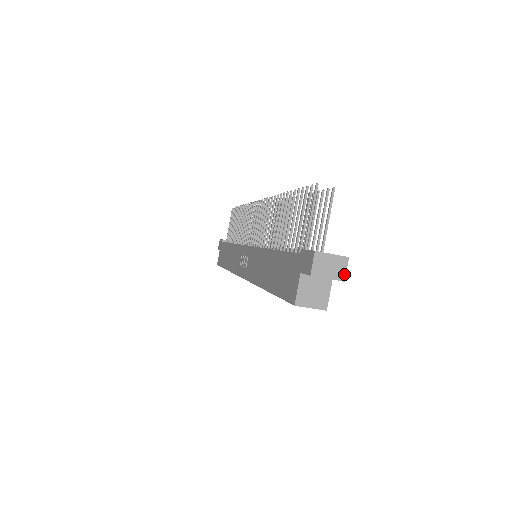
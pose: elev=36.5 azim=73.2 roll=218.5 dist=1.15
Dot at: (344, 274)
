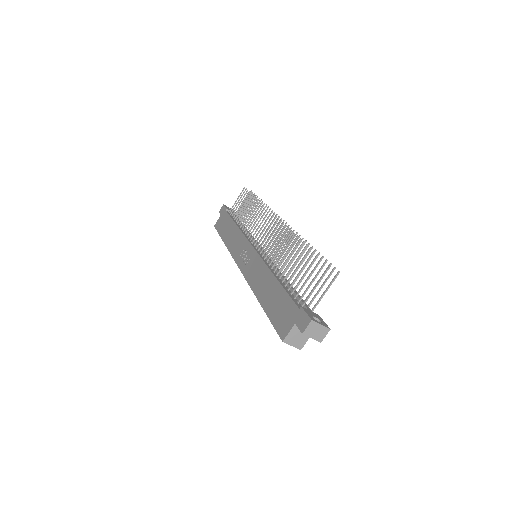
Dot at: (323, 338)
